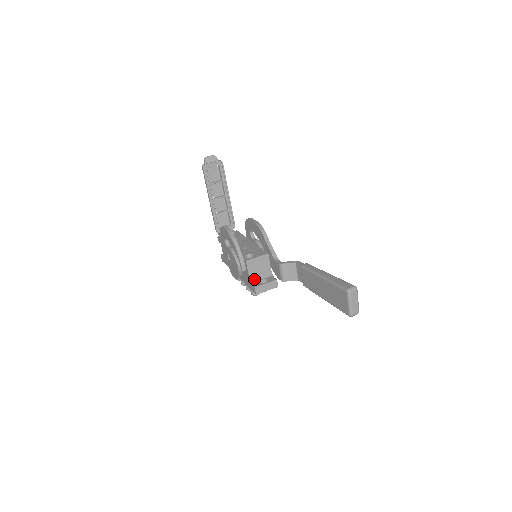
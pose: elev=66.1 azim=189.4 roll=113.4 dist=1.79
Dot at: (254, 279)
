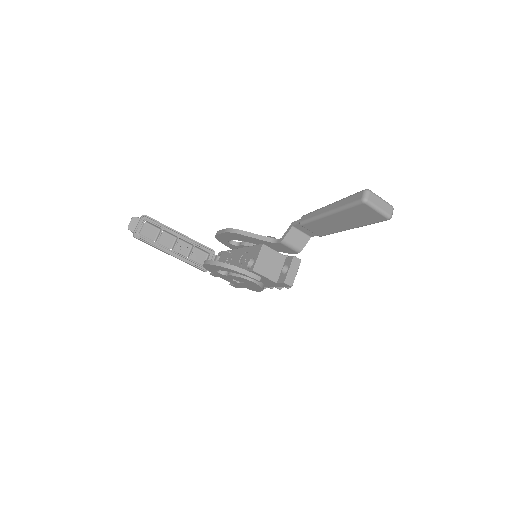
Dot at: (276, 276)
